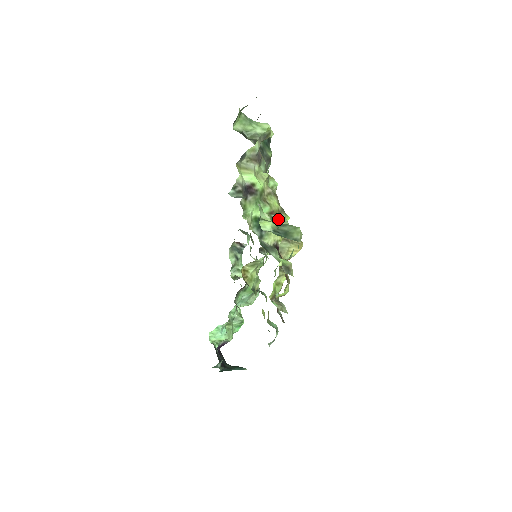
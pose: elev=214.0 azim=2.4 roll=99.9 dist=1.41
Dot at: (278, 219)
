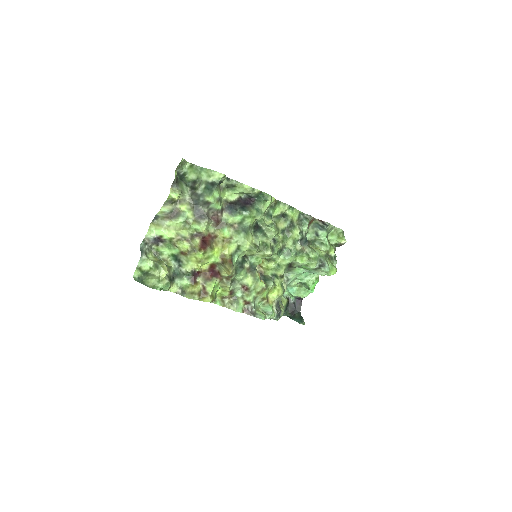
Dot at: (157, 266)
